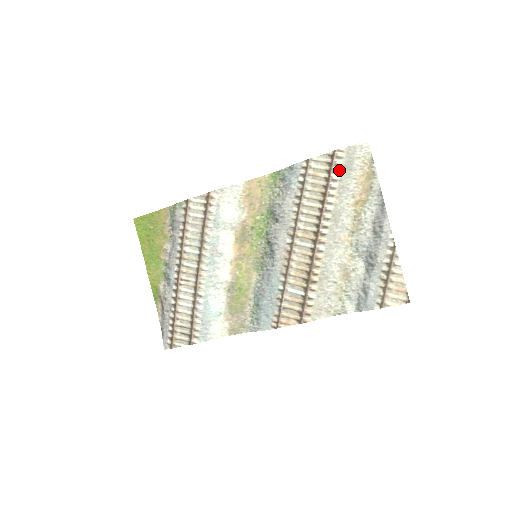
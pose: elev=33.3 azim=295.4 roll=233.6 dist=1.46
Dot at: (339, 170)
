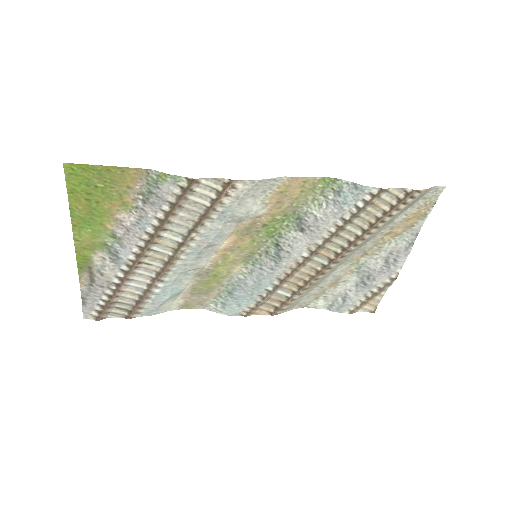
Dot at: (402, 208)
